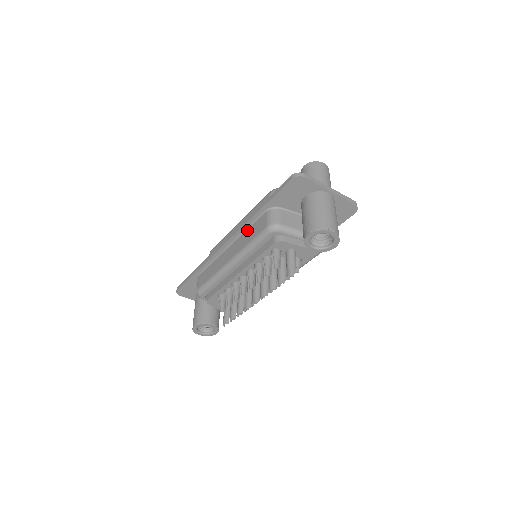
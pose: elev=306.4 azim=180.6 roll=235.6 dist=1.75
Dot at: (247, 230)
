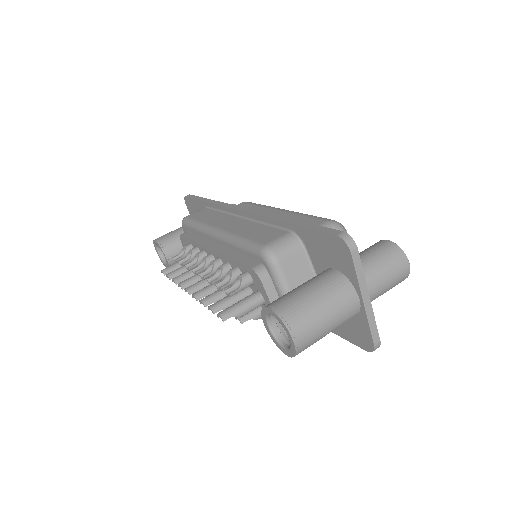
Dot at: (262, 224)
